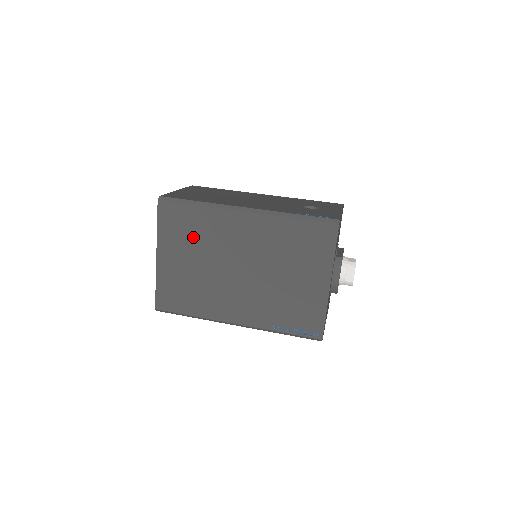
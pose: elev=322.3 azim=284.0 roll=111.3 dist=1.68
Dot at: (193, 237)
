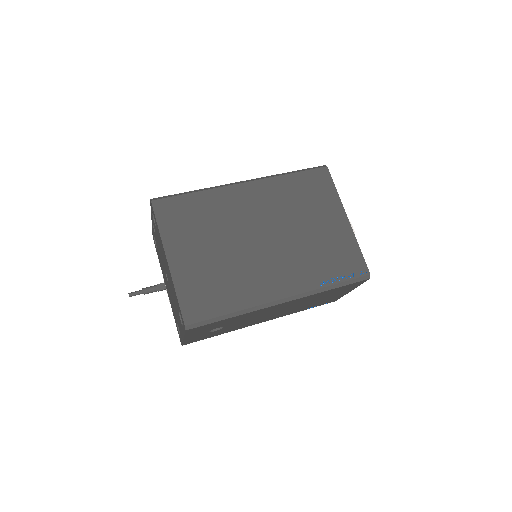
Dot at: (202, 224)
